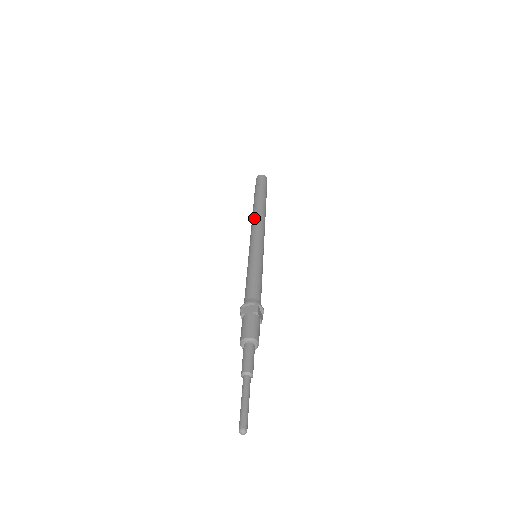
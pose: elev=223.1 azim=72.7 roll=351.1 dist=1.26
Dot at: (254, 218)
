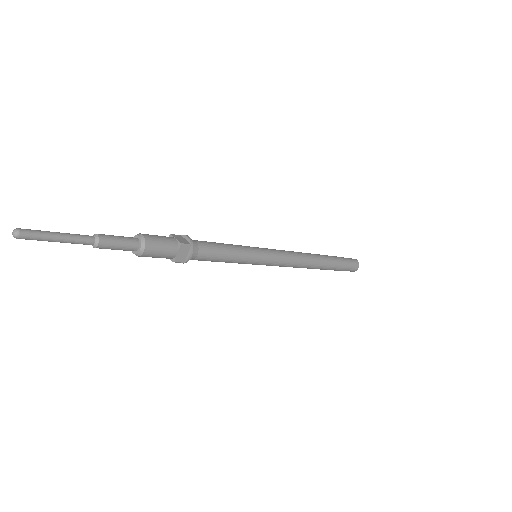
Dot at: occluded
